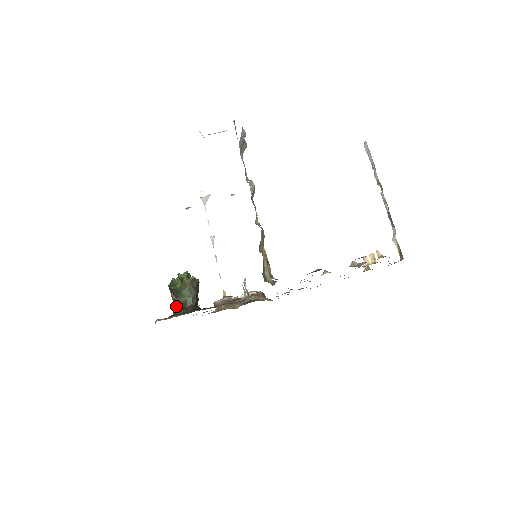
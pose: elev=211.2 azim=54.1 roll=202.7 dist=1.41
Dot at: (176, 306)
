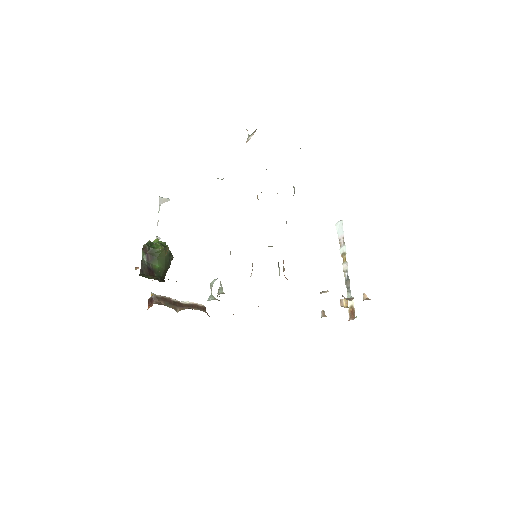
Dot at: (144, 269)
